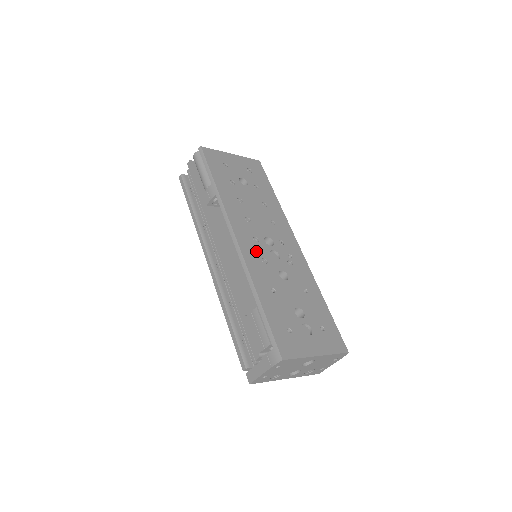
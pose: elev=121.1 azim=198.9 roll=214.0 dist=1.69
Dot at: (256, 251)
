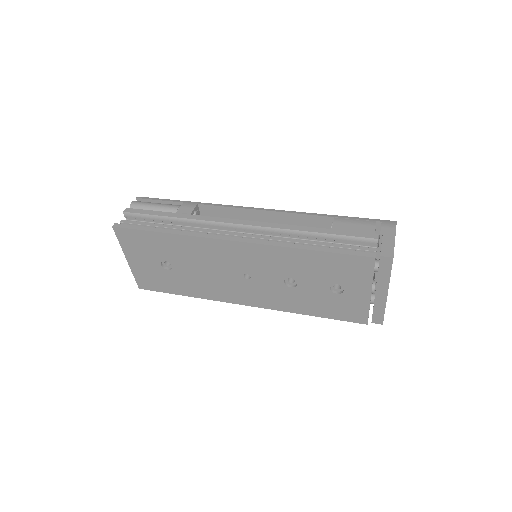
Dot at: occluded
